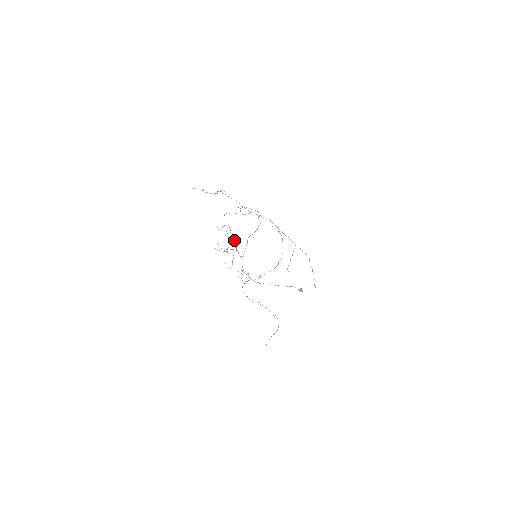
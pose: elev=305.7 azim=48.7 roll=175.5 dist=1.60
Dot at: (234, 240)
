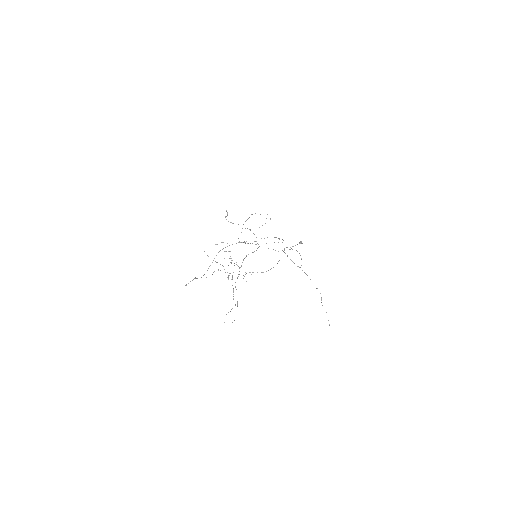
Dot at: (230, 251)
